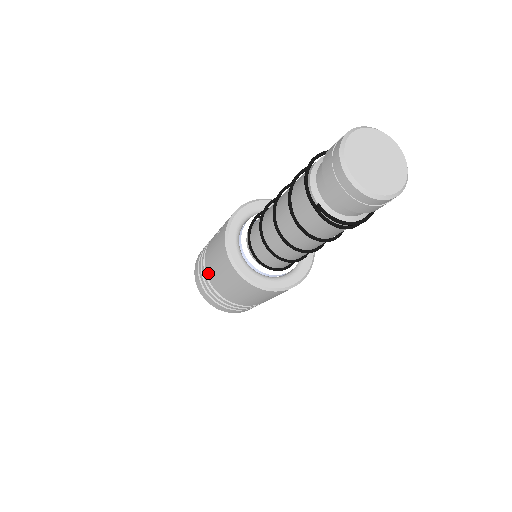
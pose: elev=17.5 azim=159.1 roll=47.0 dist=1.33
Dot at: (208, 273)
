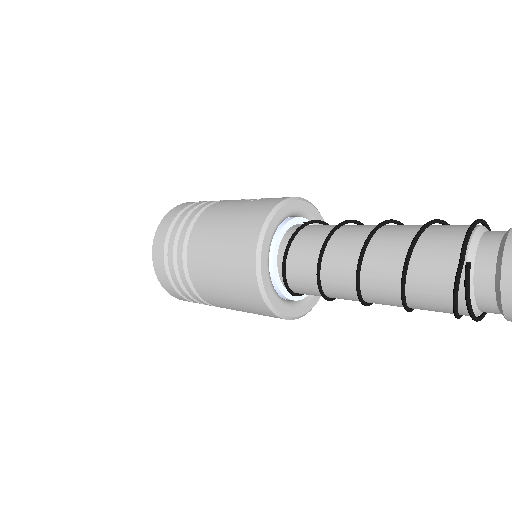
Dot at: (198, 226)
